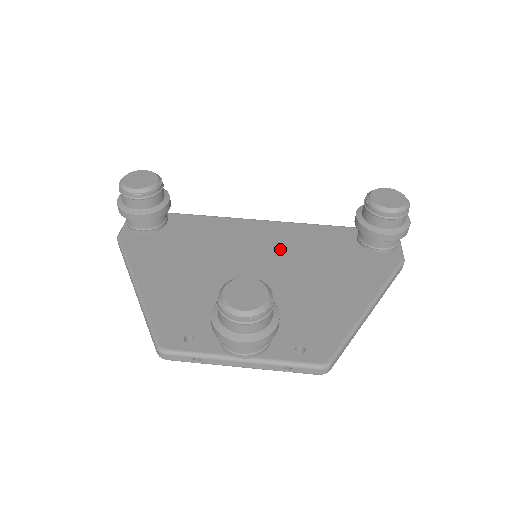
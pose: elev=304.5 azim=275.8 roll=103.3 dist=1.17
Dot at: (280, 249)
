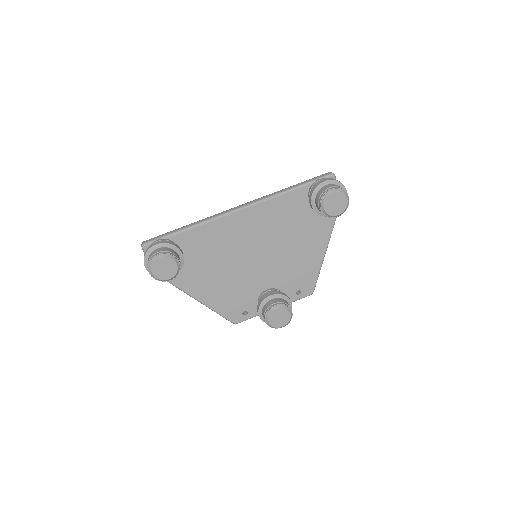
Dot at: (263, 233)
